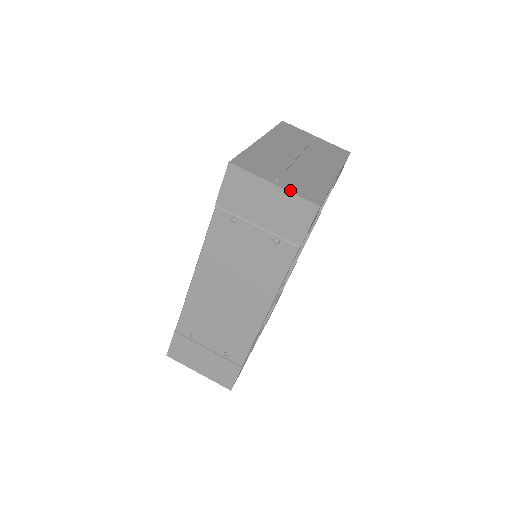
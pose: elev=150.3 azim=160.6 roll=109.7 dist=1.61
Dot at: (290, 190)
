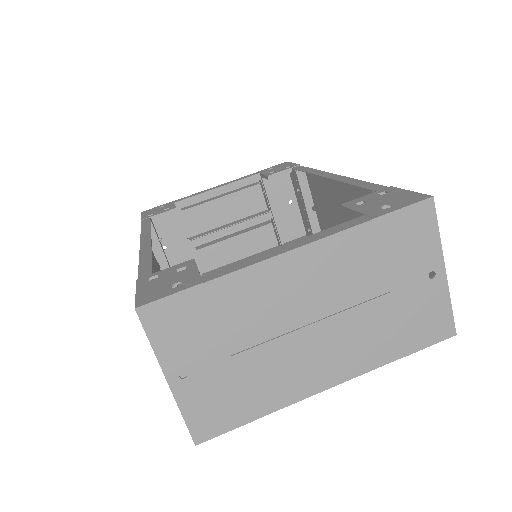
Dot at: (182, 402)
